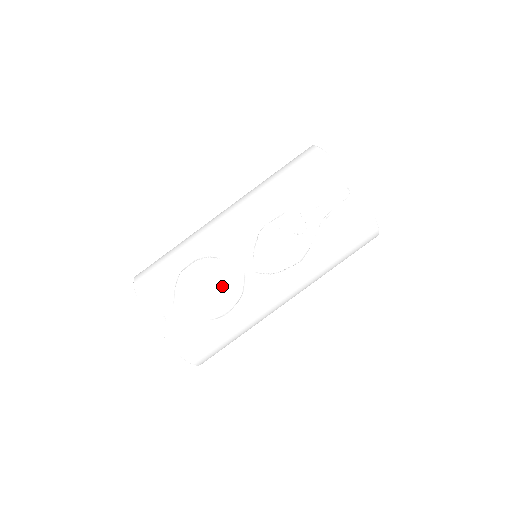
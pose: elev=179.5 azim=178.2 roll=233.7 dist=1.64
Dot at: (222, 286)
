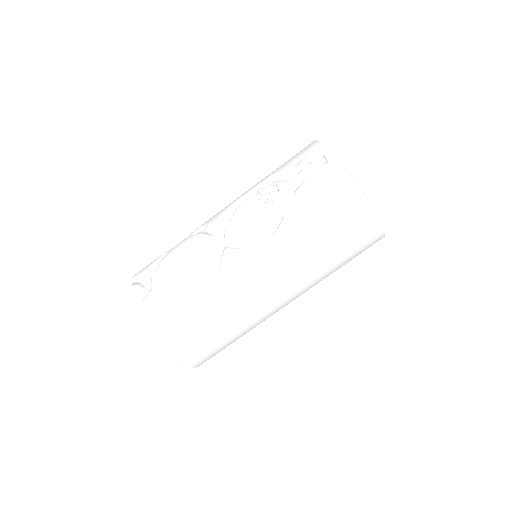
Dot at: (194, 253)
